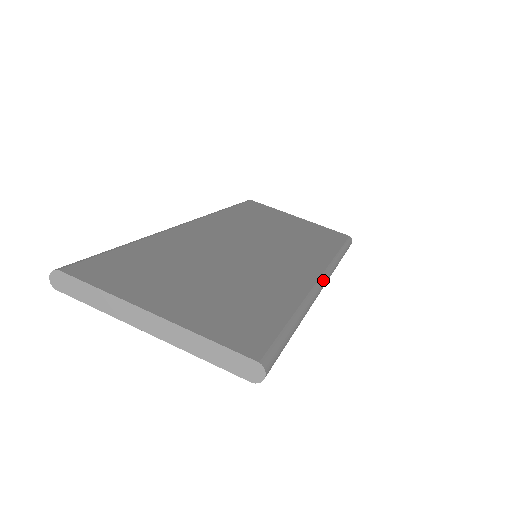
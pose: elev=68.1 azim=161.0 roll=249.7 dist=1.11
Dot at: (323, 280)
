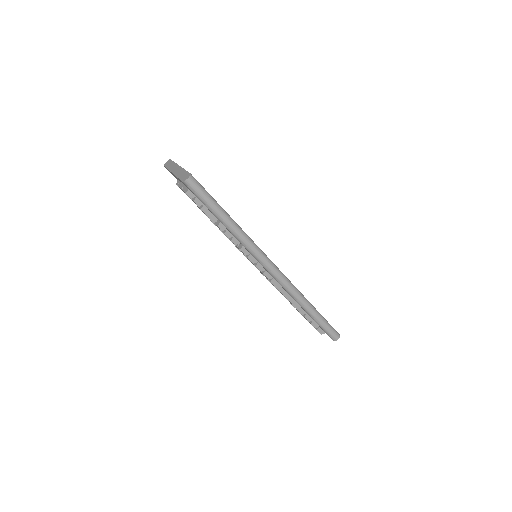
Dot at: (271, 263)
